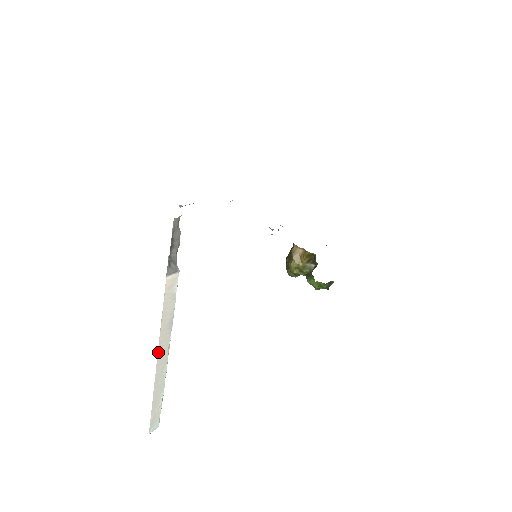
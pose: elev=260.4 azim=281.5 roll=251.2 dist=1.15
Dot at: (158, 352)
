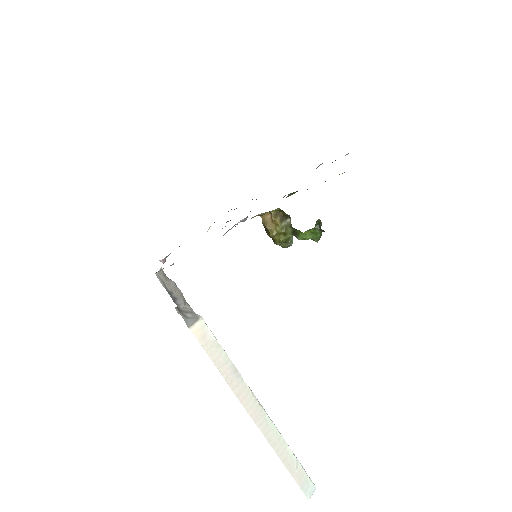
Dot at: (244, 406)
